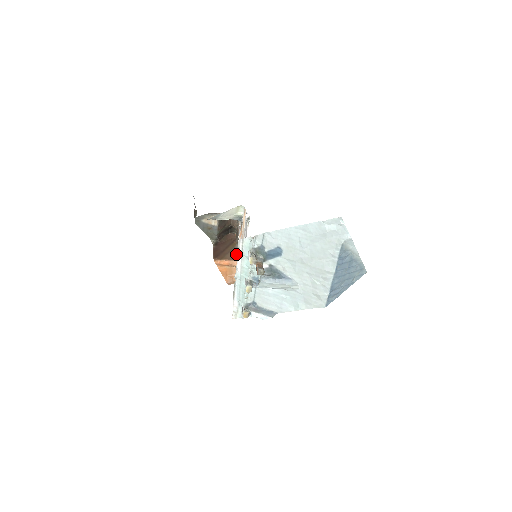
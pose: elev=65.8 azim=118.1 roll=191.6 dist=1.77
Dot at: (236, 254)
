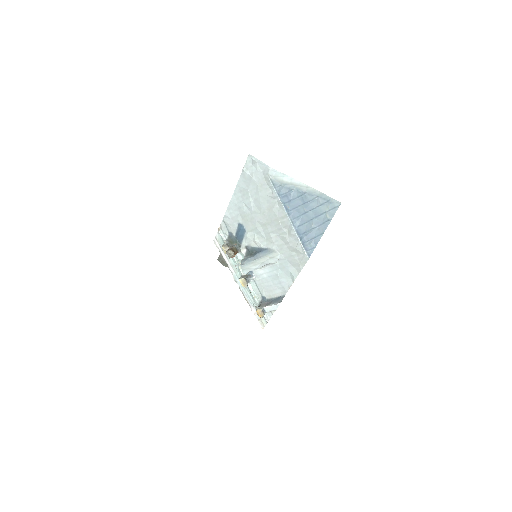
Dot at: occluded
